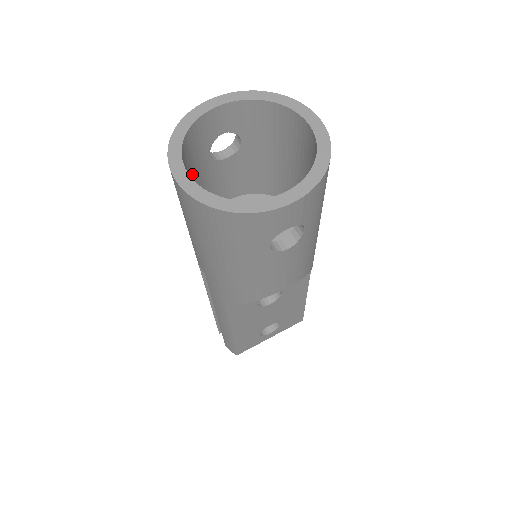
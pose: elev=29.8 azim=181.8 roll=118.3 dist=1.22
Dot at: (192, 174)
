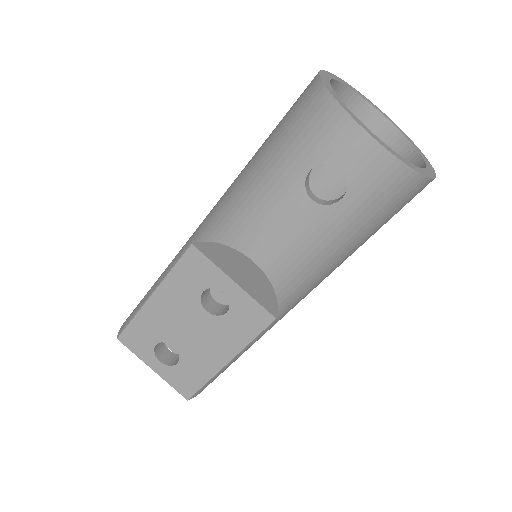
Dot at: occluded
